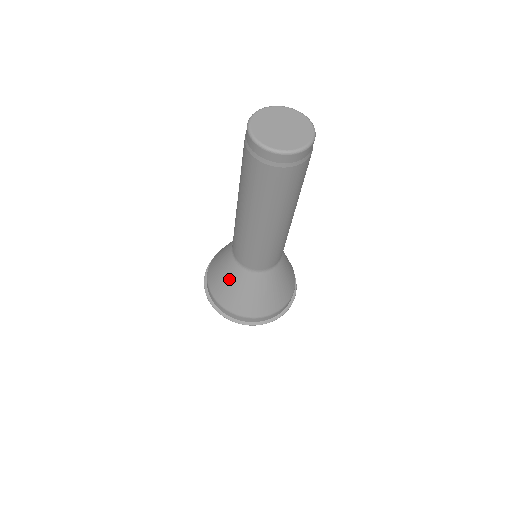
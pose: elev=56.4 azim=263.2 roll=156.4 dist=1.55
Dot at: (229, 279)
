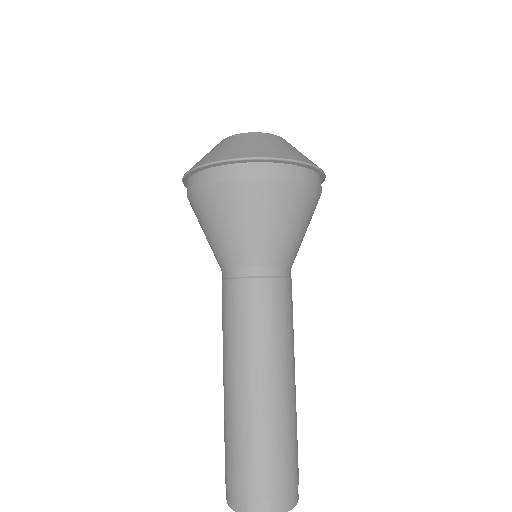
Dot at: occluded
